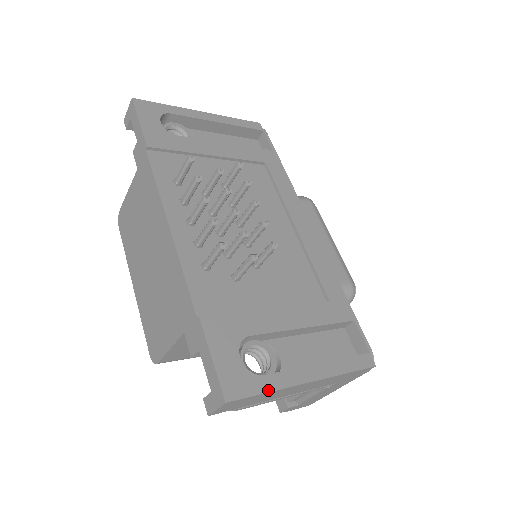
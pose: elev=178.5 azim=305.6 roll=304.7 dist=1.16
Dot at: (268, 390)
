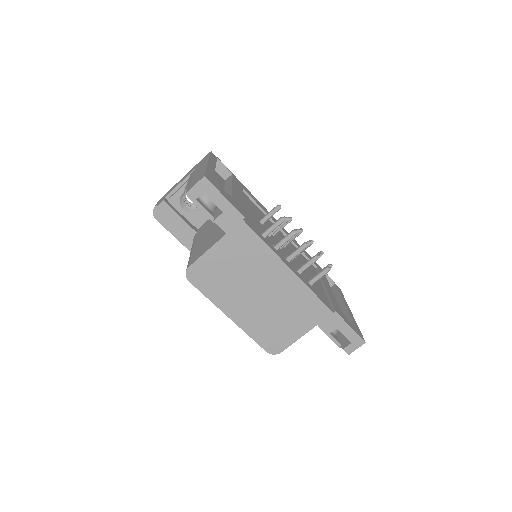
Dot at: (358, 327)
